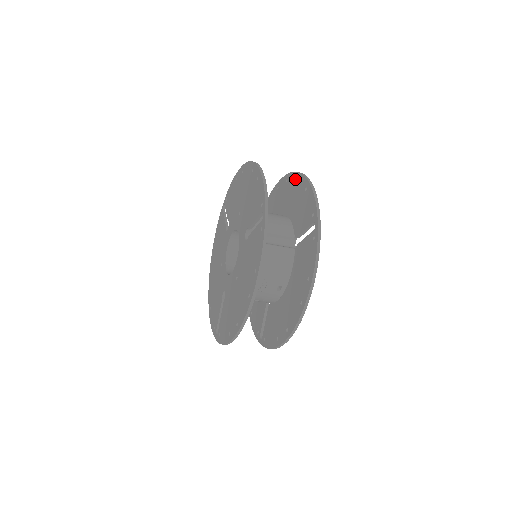
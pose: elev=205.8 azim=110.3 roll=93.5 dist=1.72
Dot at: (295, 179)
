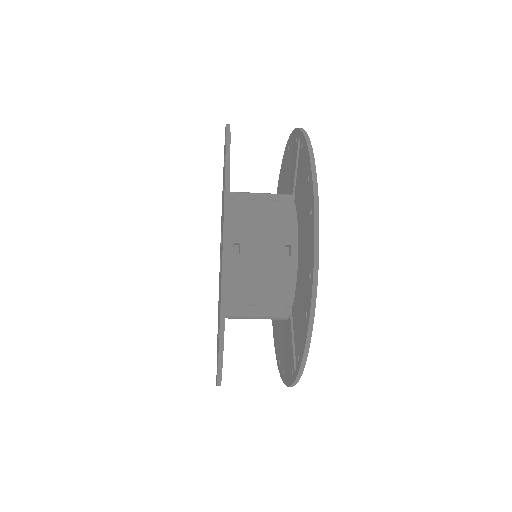
Dot at: (281, 169)
